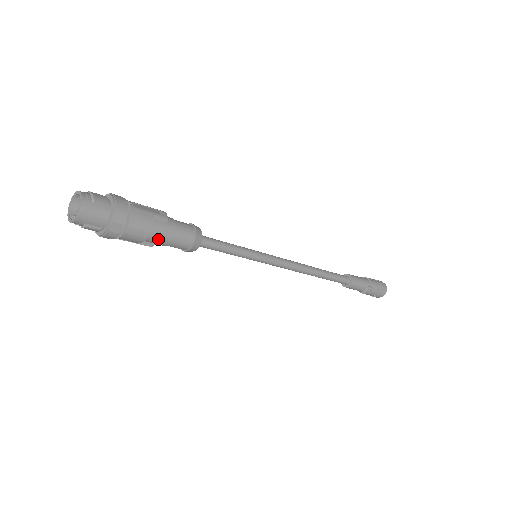
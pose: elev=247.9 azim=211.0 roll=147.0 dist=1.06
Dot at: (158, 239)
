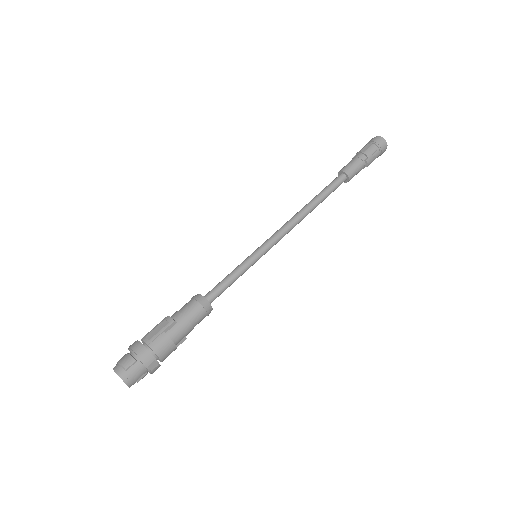
Dot at: (183, 336)
